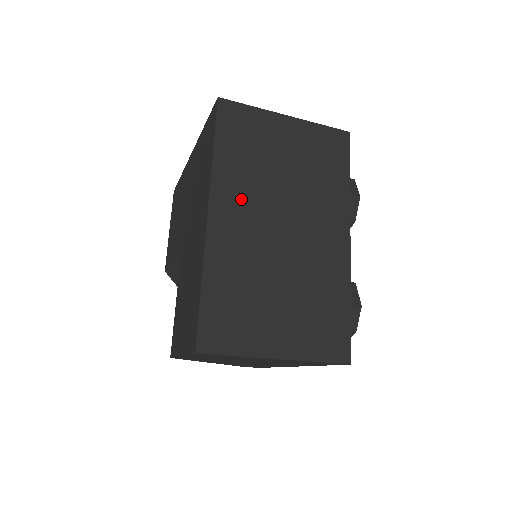
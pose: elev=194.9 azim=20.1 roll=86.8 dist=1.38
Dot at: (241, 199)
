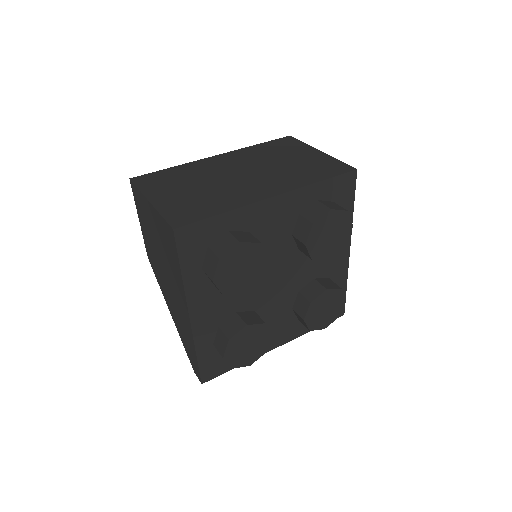
Dot at: (240, 159)
